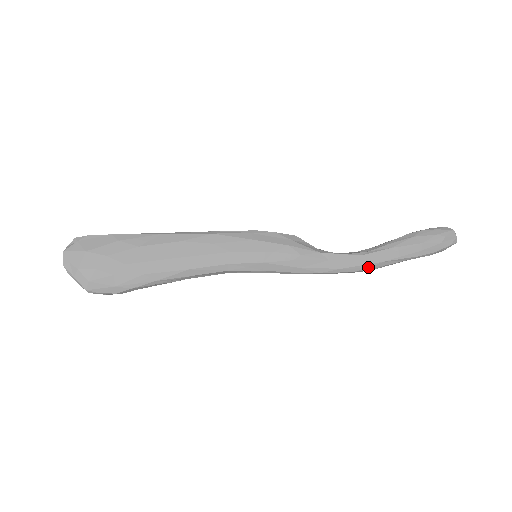
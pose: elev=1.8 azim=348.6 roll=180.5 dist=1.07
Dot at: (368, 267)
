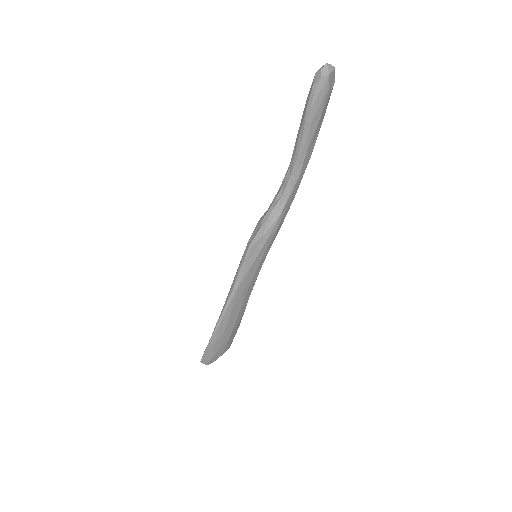
Dot at: occluded
